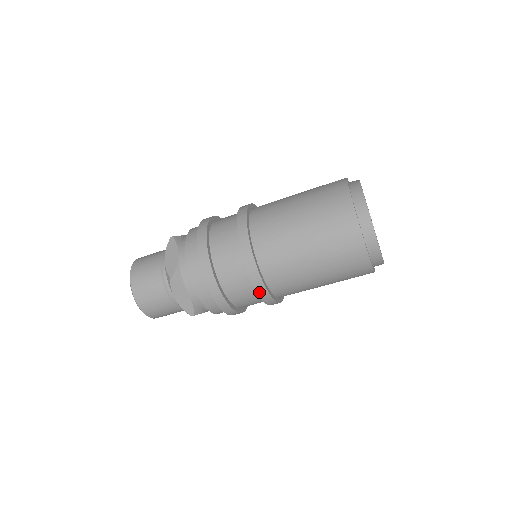
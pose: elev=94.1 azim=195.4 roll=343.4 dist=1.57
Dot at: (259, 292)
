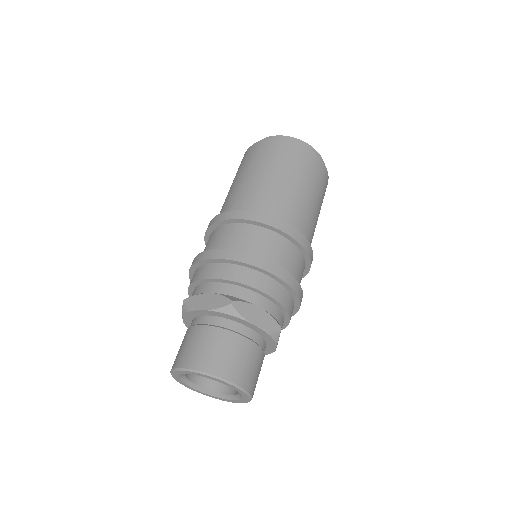
Dot at: (299, 241)
